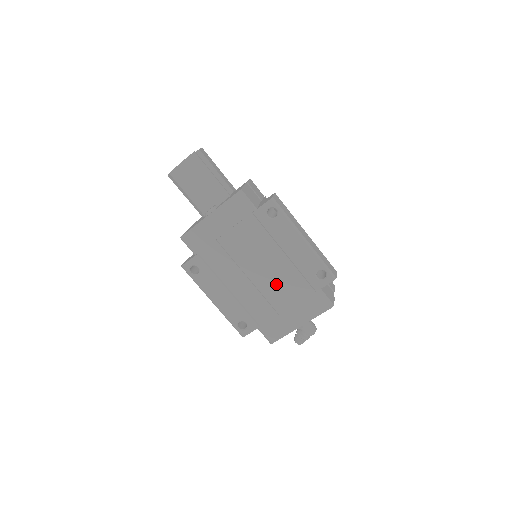
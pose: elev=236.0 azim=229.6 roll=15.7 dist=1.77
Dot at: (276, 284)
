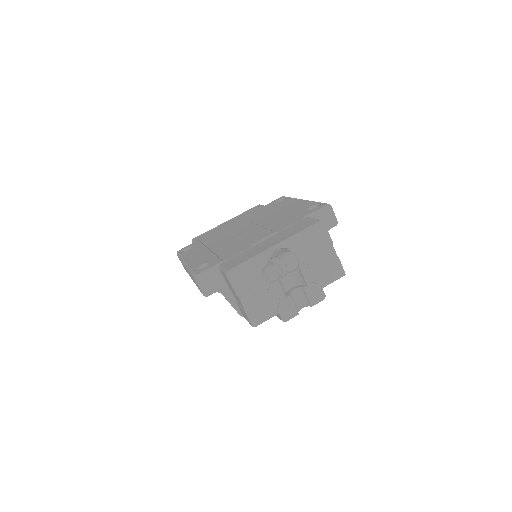
Dot at: (262, 228)
